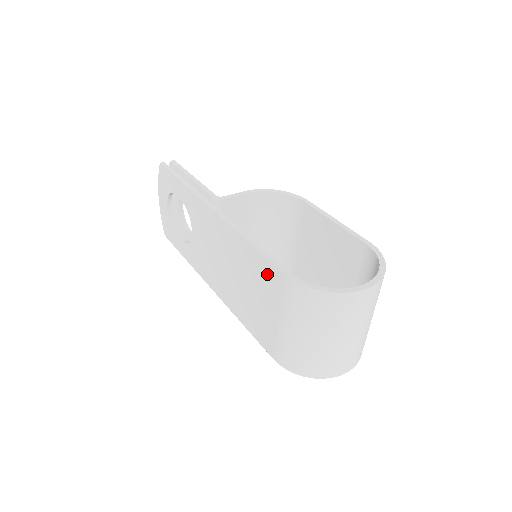
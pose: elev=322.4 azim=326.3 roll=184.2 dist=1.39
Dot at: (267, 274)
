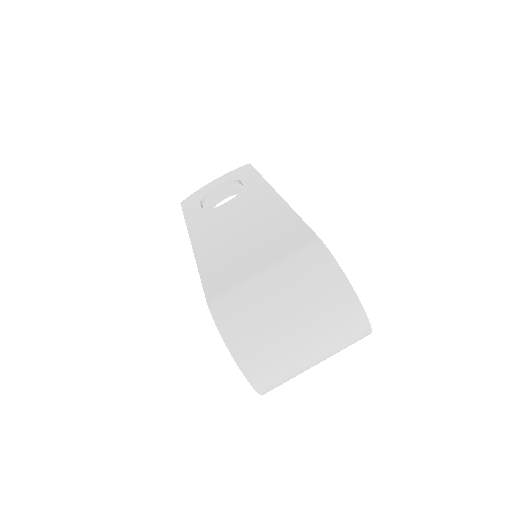
Dot at: (294, 235)
